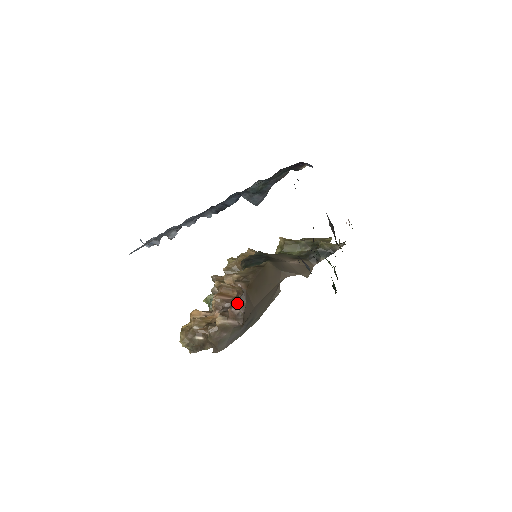
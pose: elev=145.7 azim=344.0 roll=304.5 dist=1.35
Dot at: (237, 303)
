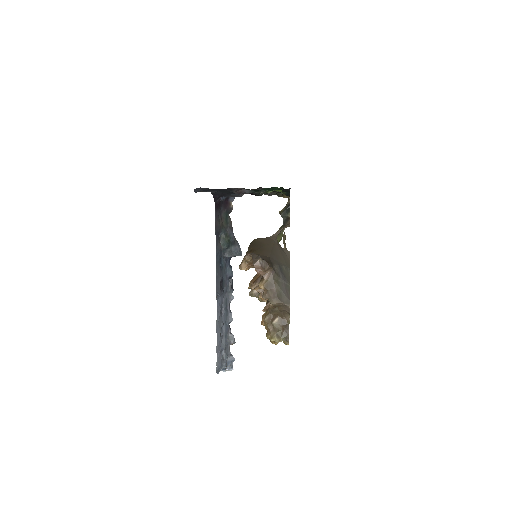
Dot at: (253, 261)
